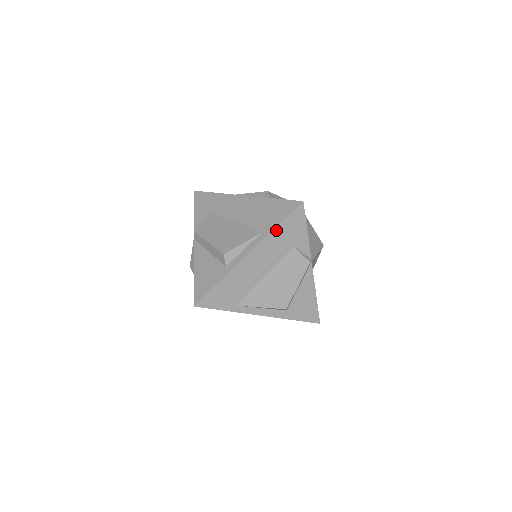
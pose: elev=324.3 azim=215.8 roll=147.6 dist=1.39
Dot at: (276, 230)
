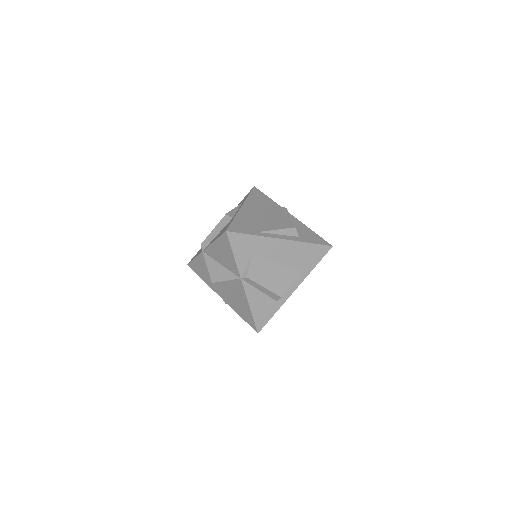
Dot at: (249, 197)
